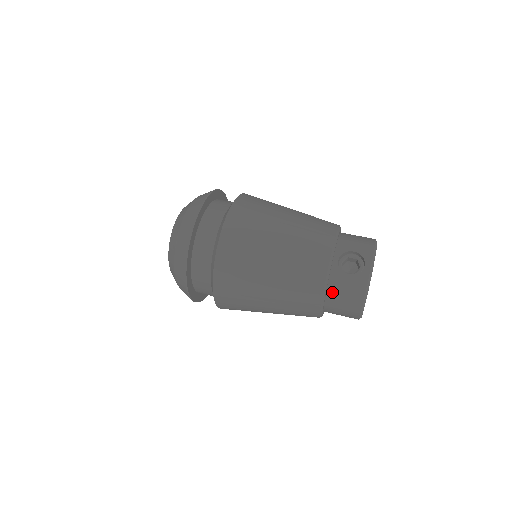
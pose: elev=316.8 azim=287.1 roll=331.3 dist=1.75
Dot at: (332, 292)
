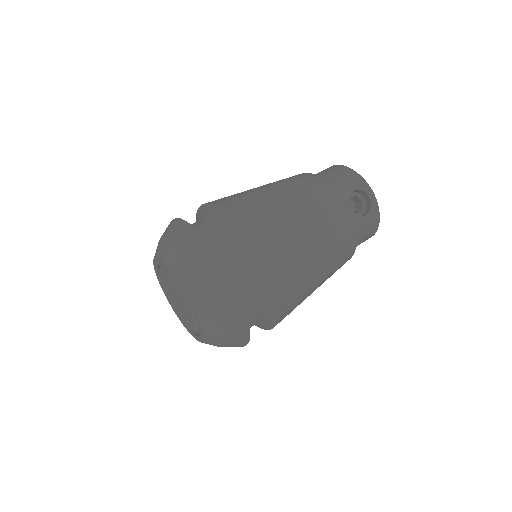
Dot at: (357, 238)
